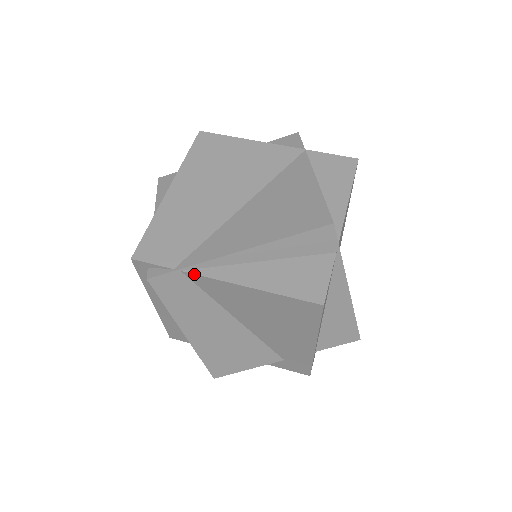
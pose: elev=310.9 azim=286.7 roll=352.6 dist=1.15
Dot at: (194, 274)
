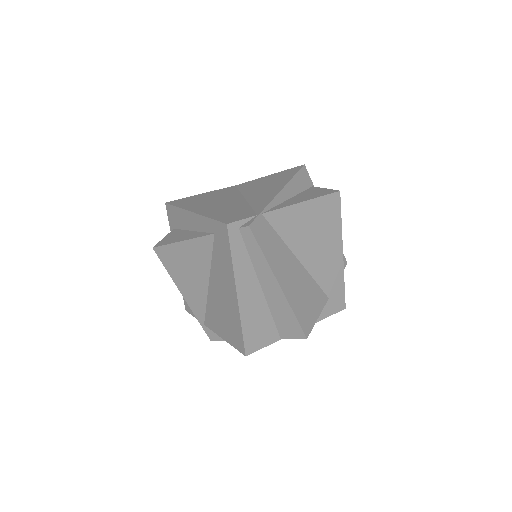
Dot at: (270, 211)
